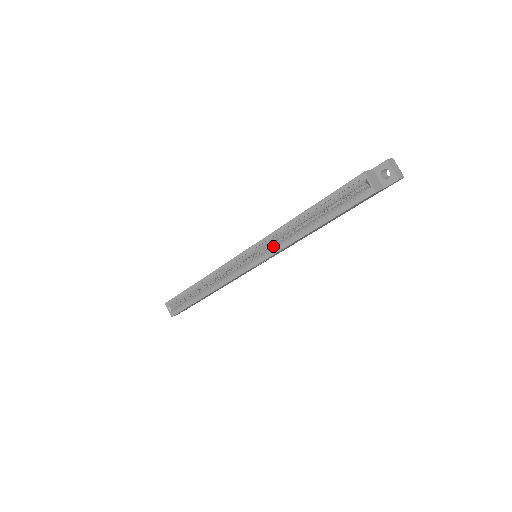
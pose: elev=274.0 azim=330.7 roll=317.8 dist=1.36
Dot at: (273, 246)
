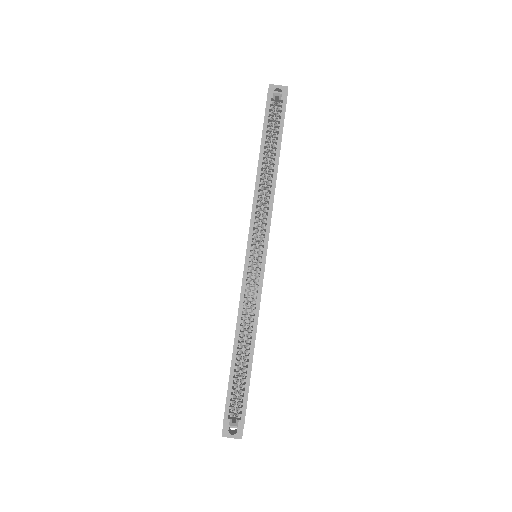
Dot at: (263, 216)
